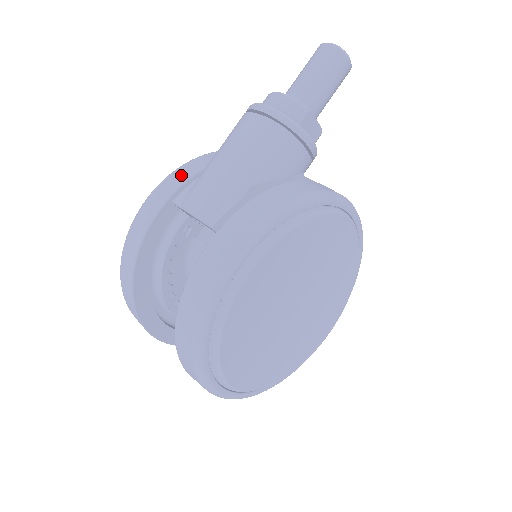
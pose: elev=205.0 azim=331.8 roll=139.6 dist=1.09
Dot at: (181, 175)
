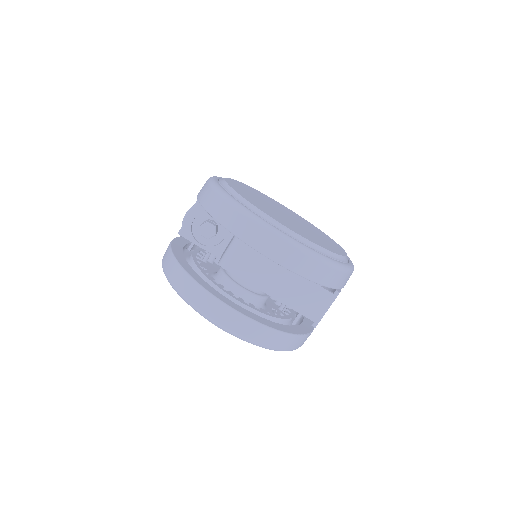
Dot at: occluded
